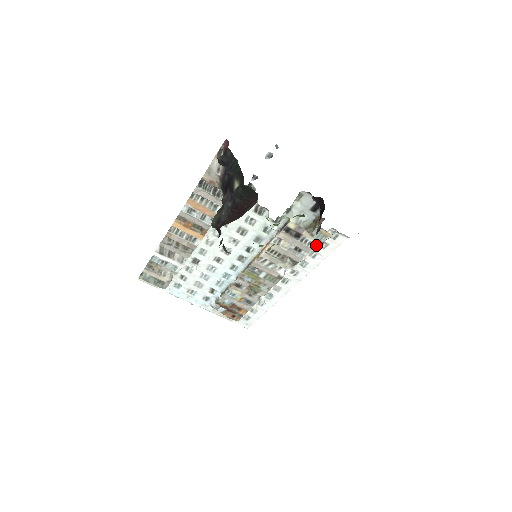
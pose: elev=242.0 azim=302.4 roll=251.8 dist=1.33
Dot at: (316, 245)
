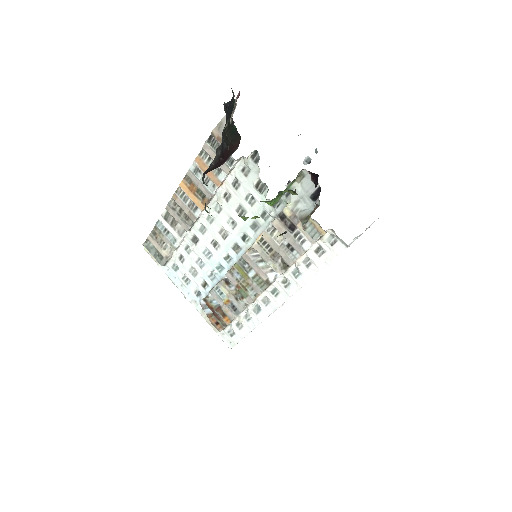
Dot at: (312, 249)
